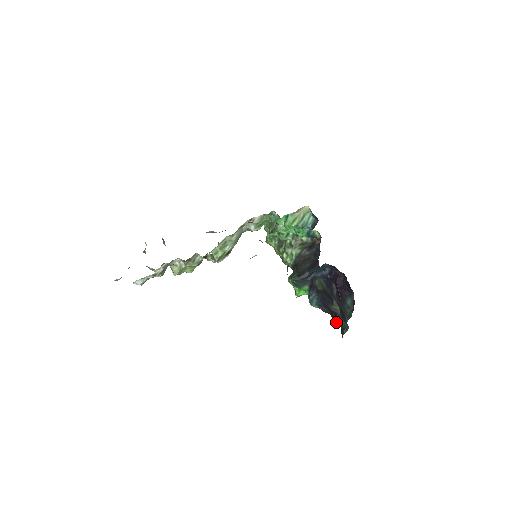
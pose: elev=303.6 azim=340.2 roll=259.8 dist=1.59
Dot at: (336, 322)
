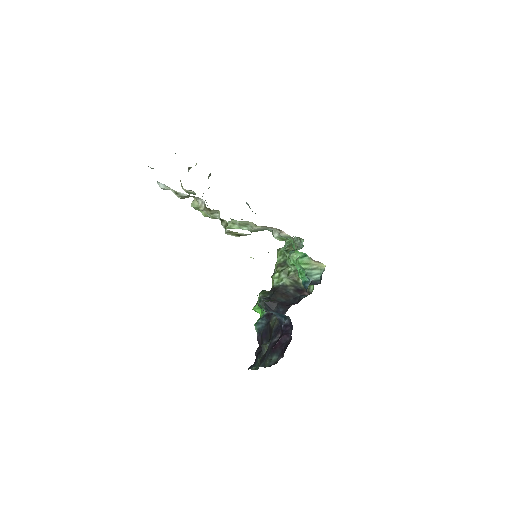
Dot at: (256, 355)
